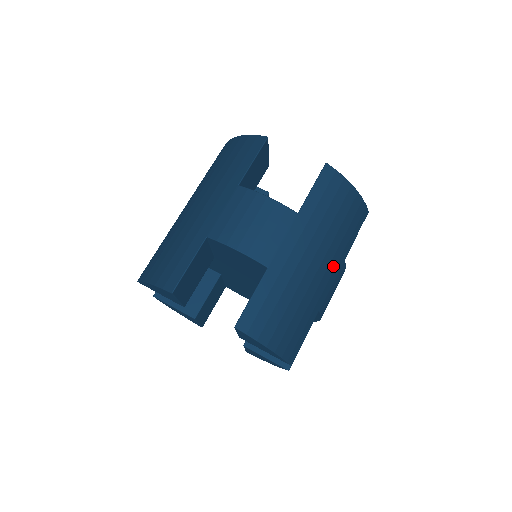
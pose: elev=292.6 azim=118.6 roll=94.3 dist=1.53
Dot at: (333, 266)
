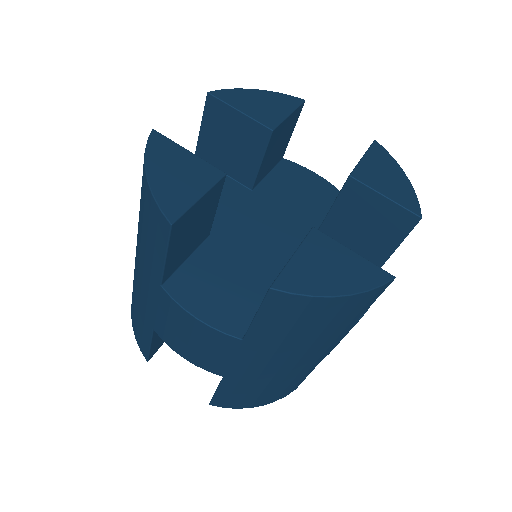
Dot at: (326, 346)
